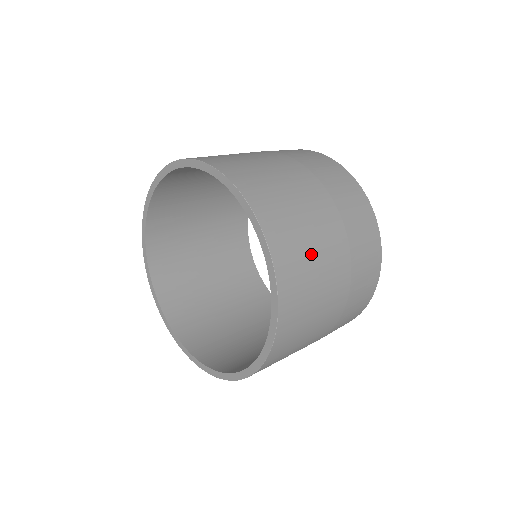
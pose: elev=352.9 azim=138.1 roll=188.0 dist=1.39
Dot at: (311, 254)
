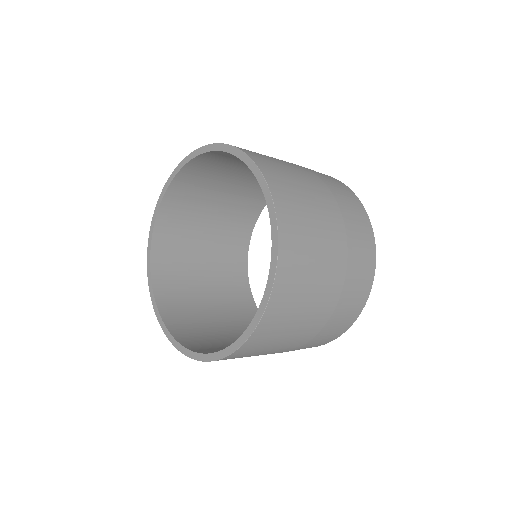
Dot at: (295, 319)
